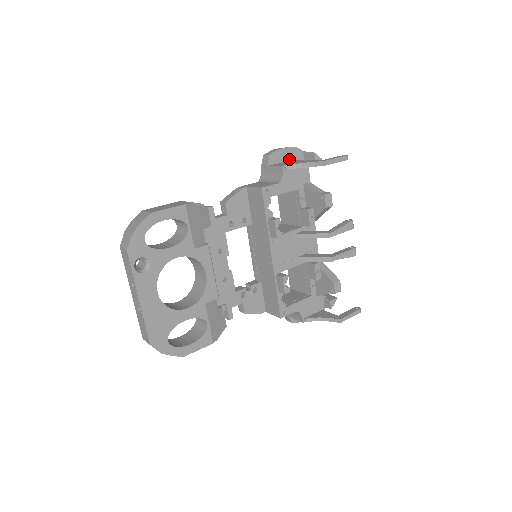
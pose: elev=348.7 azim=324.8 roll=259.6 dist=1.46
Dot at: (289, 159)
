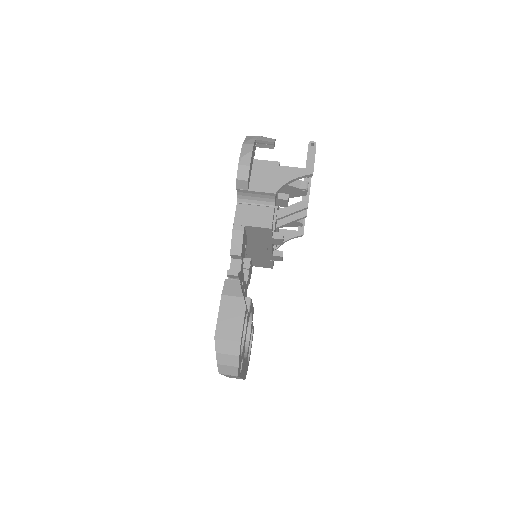
Dot at: (252, 161)
